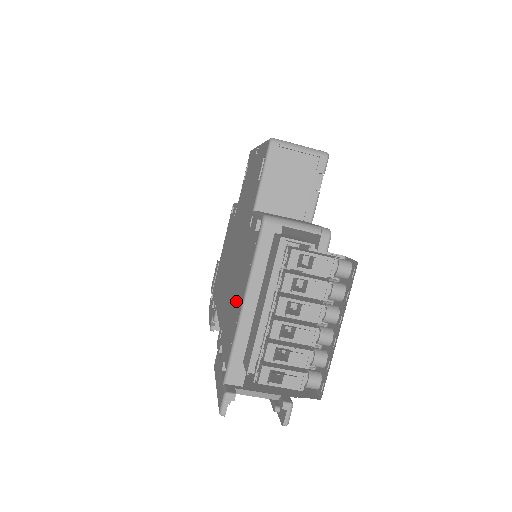
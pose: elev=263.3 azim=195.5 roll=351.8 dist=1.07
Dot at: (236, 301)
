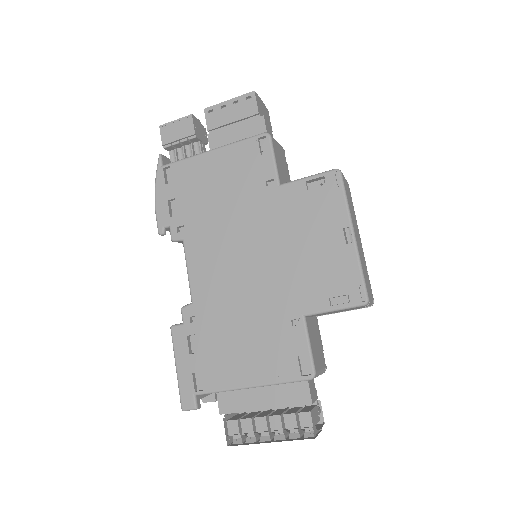
Dot at: (240, 357)
